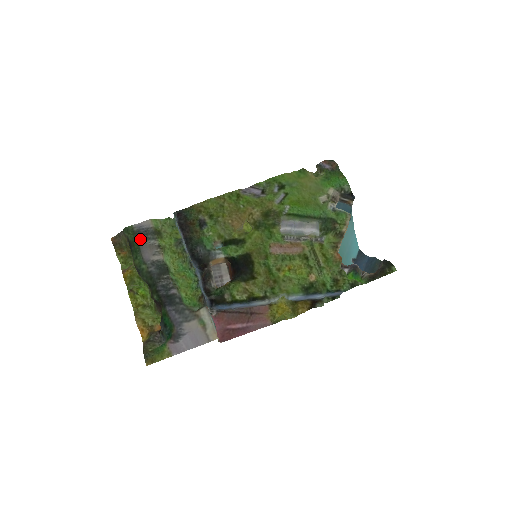
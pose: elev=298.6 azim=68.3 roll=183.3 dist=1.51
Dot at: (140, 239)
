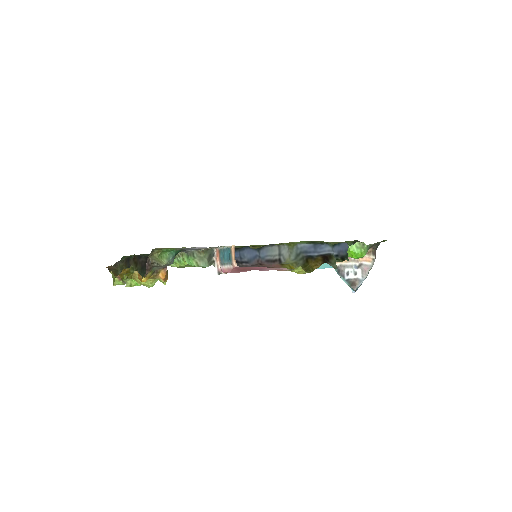
Dot at: occluded
